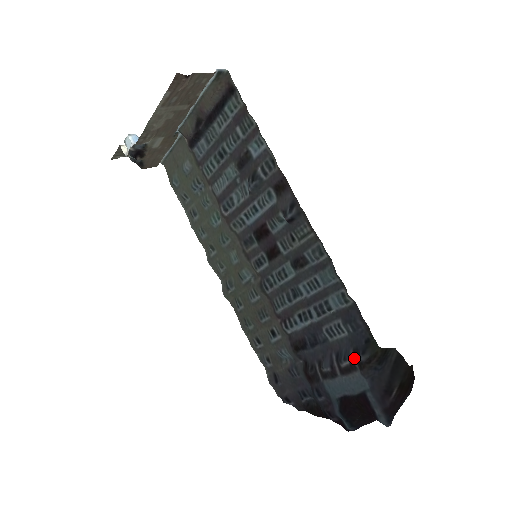
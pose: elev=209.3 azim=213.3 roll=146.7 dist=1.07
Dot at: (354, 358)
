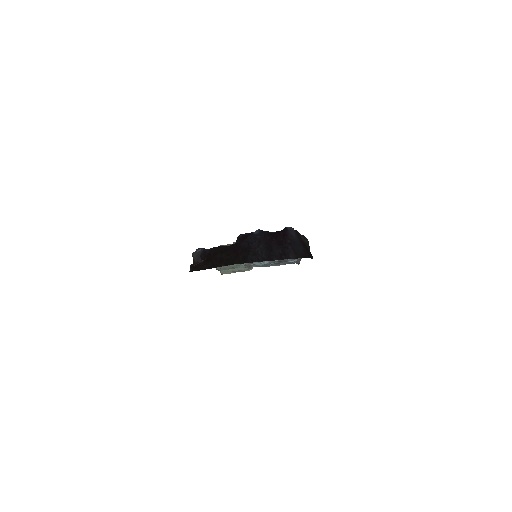
Dot at: occluded
